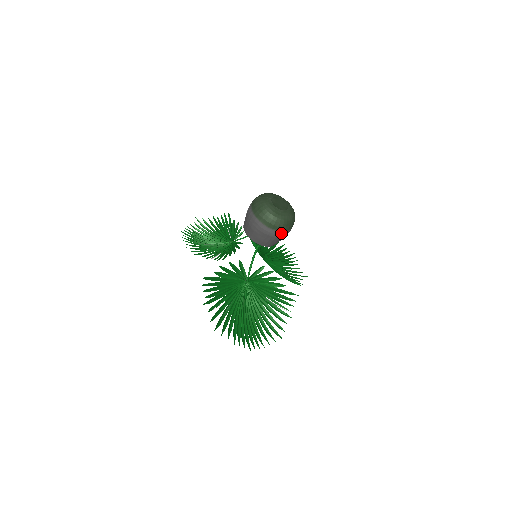
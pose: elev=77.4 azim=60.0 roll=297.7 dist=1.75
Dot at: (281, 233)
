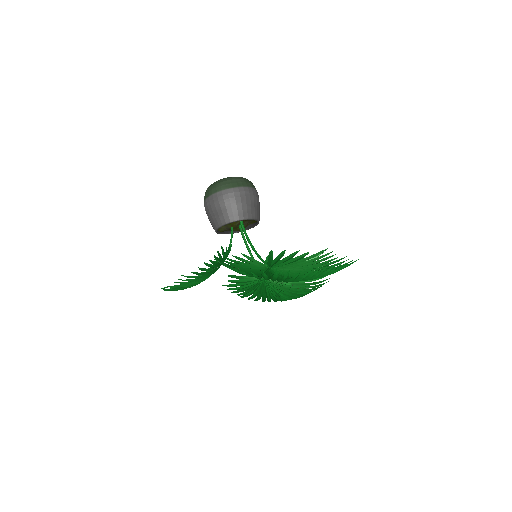
Dot at: (250, 190)
